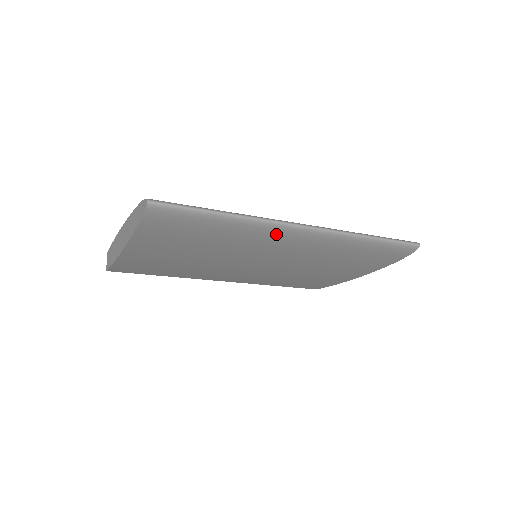
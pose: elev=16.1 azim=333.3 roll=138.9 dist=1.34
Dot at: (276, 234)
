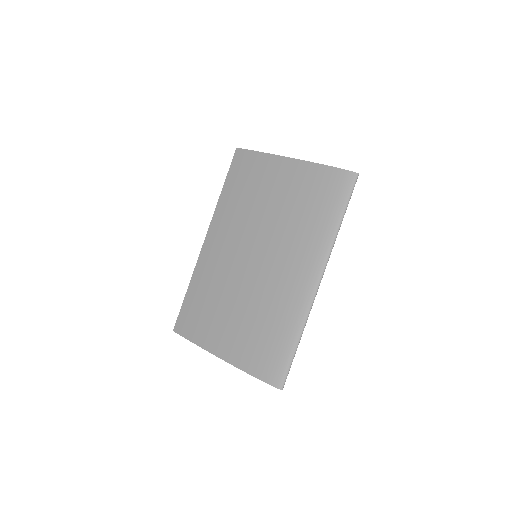
Dot at: occluded
